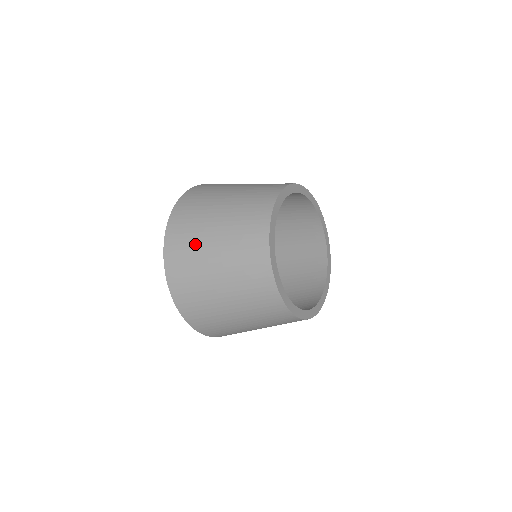
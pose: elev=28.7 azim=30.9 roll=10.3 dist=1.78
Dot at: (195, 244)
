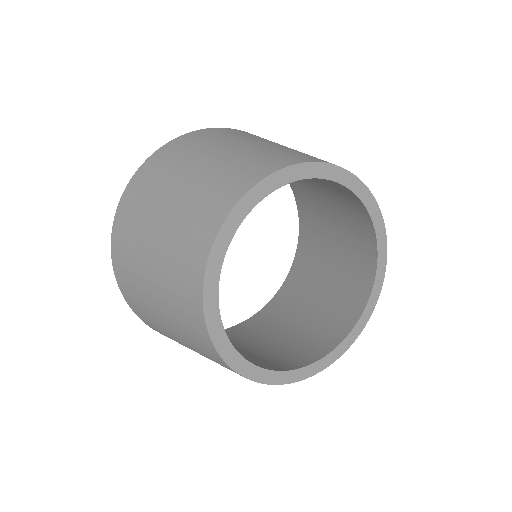
Dot at: (246, 136)
